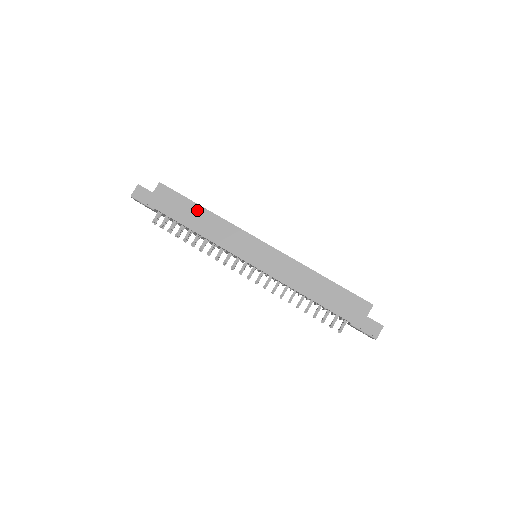
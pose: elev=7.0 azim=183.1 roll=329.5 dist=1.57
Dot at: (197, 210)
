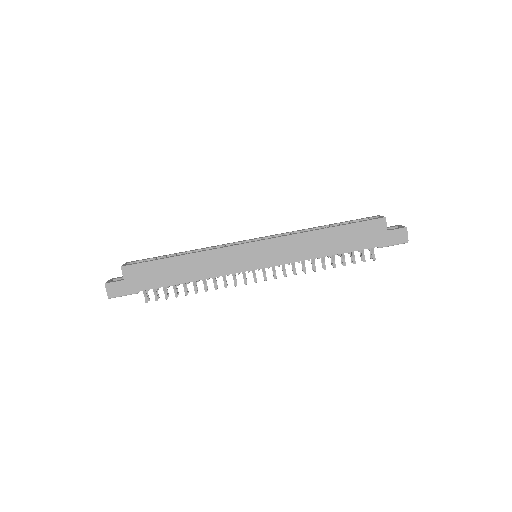
Dot at: (175, 263)
